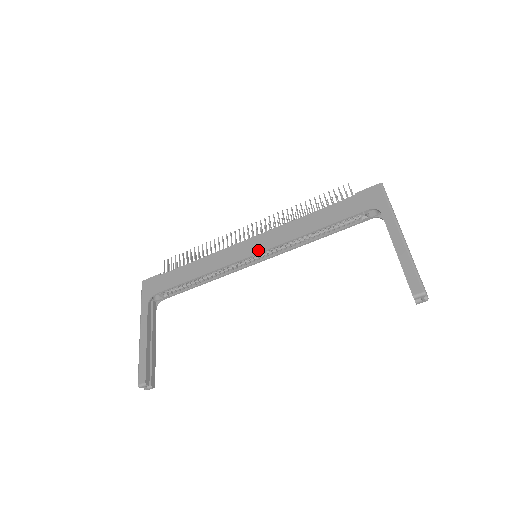
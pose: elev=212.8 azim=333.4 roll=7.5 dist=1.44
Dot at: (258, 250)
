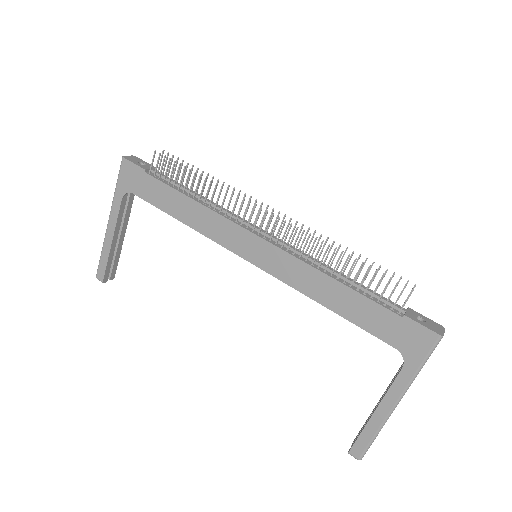
Dot at: (258, 263)
